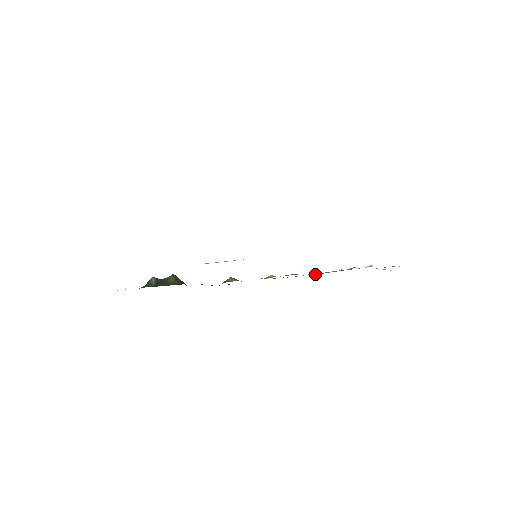
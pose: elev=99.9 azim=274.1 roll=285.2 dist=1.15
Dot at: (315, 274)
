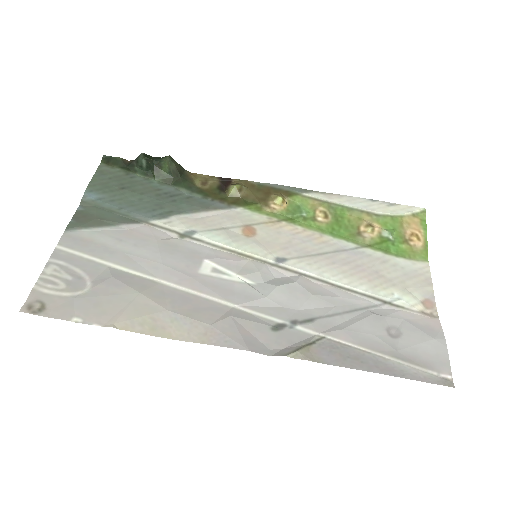
Dot at: (330, 209)
